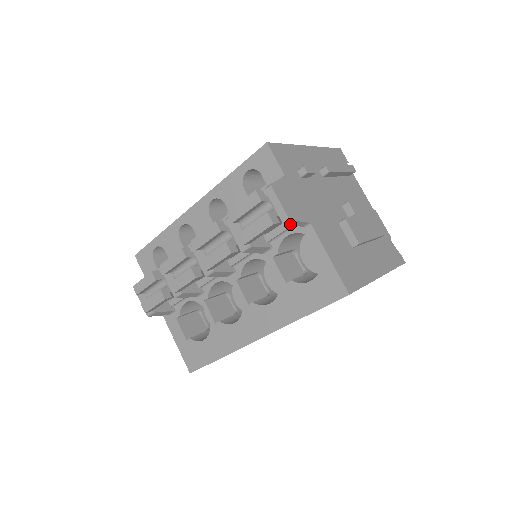
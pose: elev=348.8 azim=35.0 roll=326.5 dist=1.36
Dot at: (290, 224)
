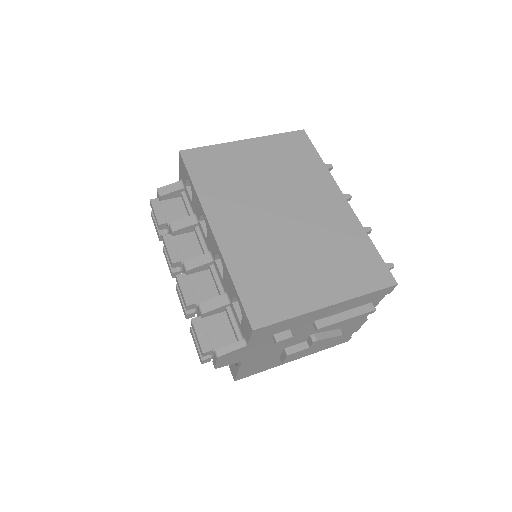
Dot at: occluded
